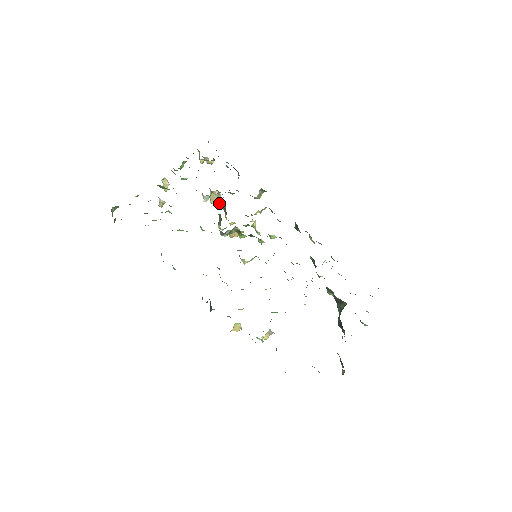
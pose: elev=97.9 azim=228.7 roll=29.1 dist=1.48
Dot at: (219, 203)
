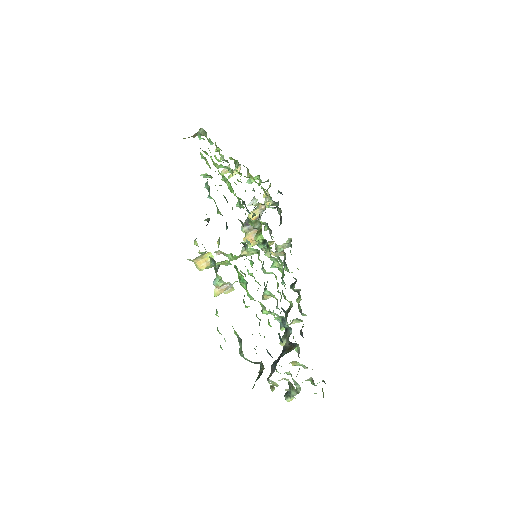
Dot at: (255, 219)
